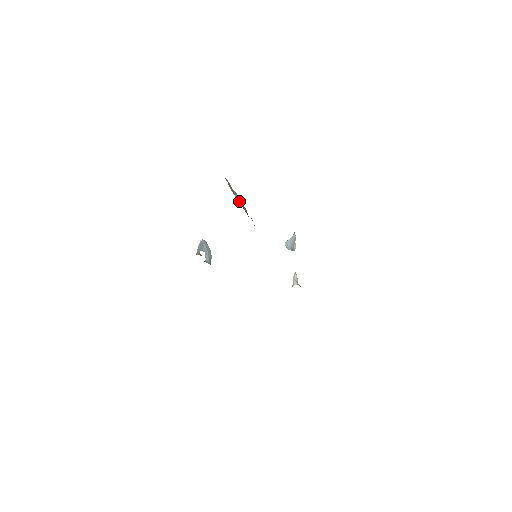
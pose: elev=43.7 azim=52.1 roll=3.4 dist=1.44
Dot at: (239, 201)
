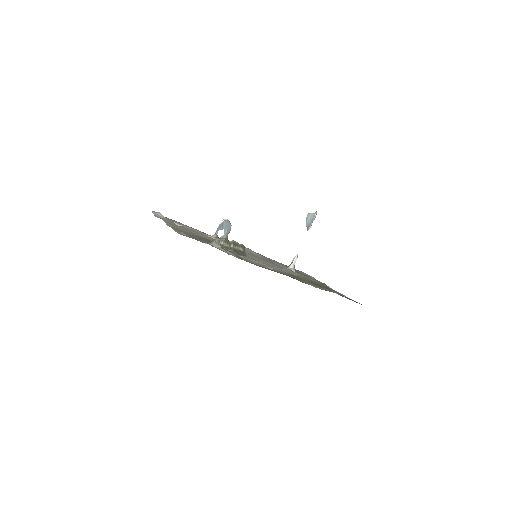
Dot at: (235, 246)
